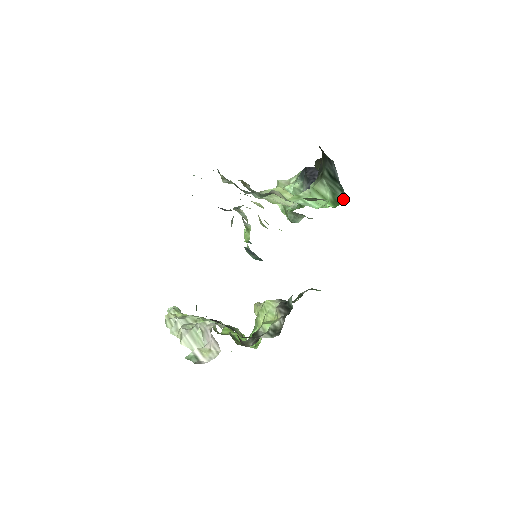
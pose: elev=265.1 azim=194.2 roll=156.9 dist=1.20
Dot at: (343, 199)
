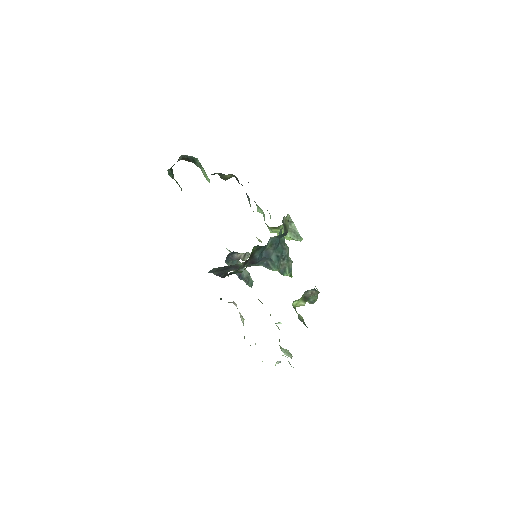
Dot at: (198, 160)
